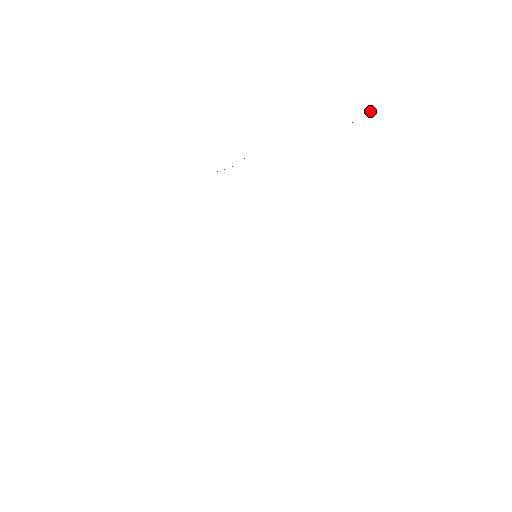
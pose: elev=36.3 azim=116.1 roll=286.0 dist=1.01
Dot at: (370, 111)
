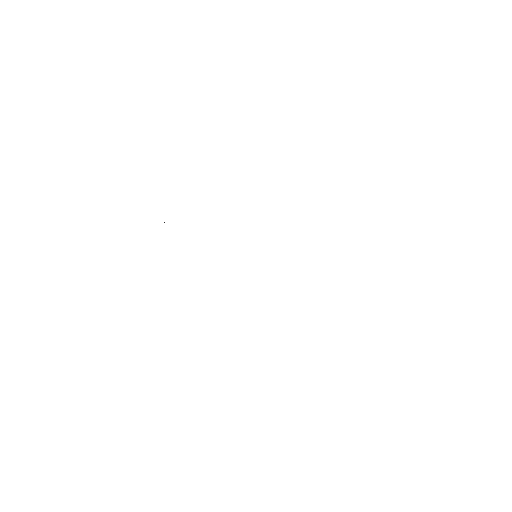
Dot at: occluded
